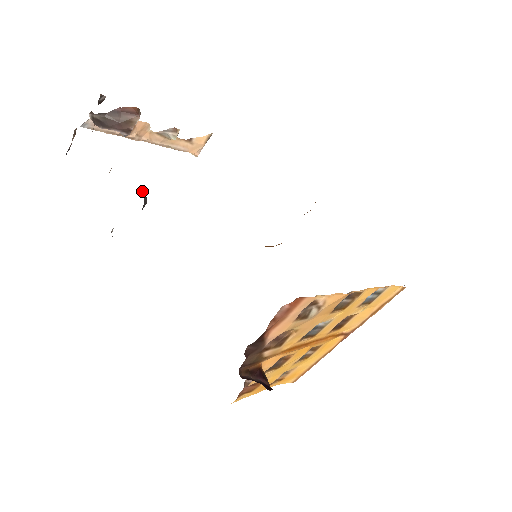
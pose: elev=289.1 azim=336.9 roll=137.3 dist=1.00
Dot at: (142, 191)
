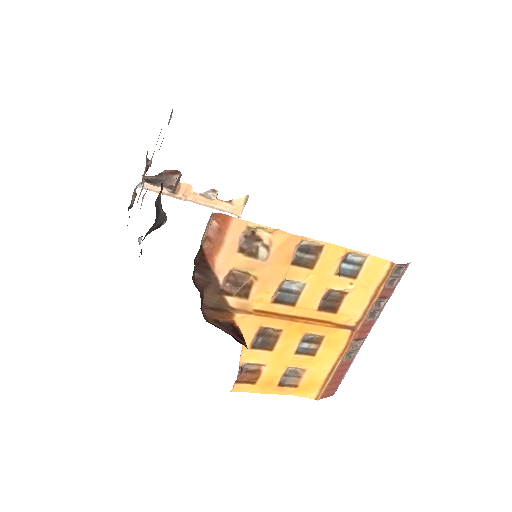
Dot at: (162, 209)
